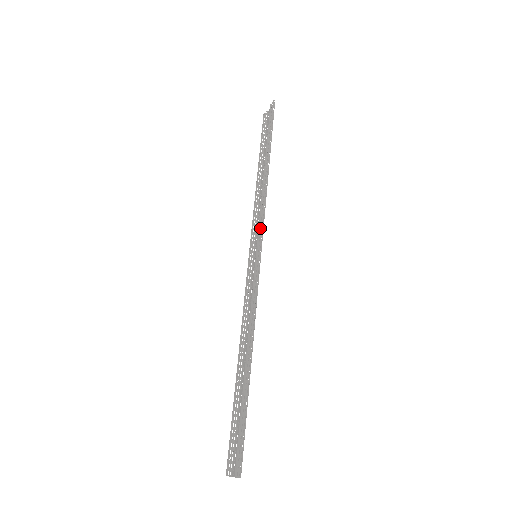
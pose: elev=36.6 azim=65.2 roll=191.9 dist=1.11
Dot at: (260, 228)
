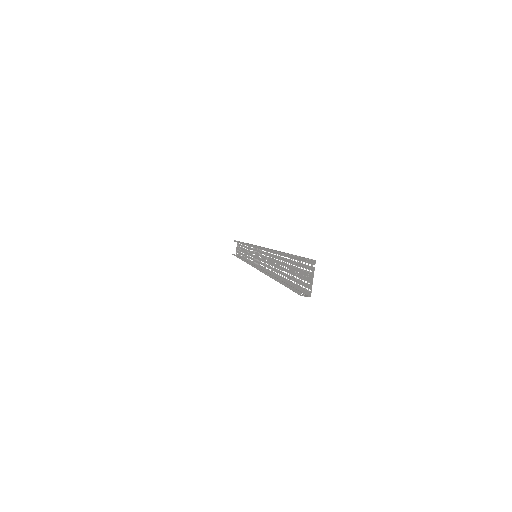
Dot at: (253, 253)
